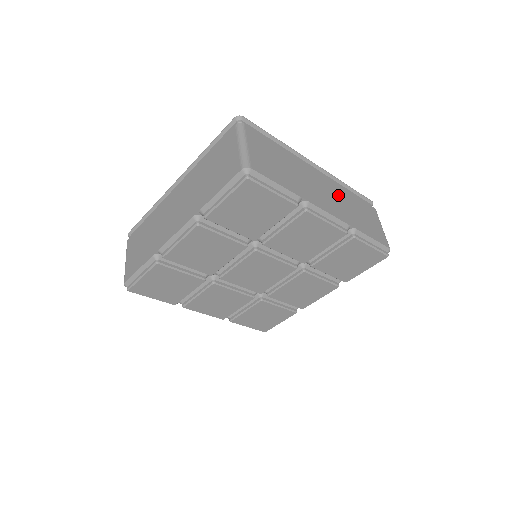
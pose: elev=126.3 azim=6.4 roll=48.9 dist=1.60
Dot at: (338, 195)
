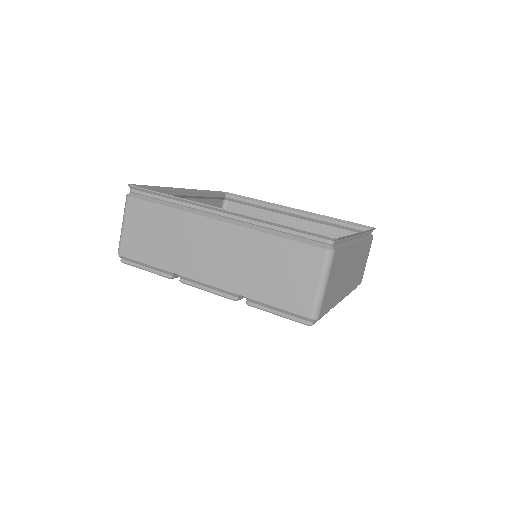
Dot at: (358, 259)
